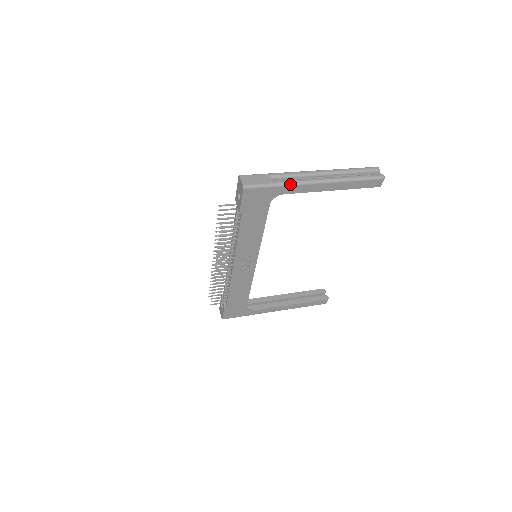
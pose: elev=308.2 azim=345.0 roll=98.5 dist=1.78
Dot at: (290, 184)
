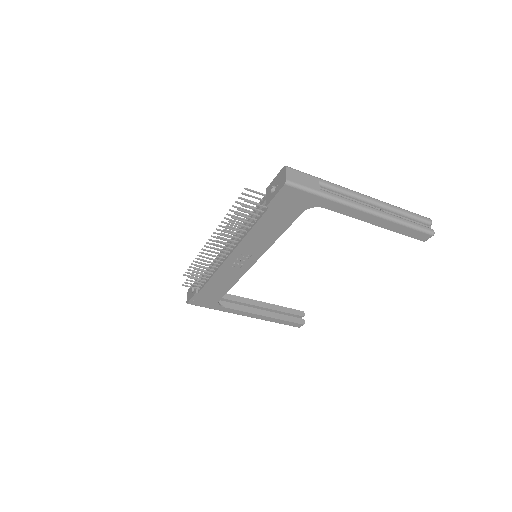
Dot at: (337, 200)
